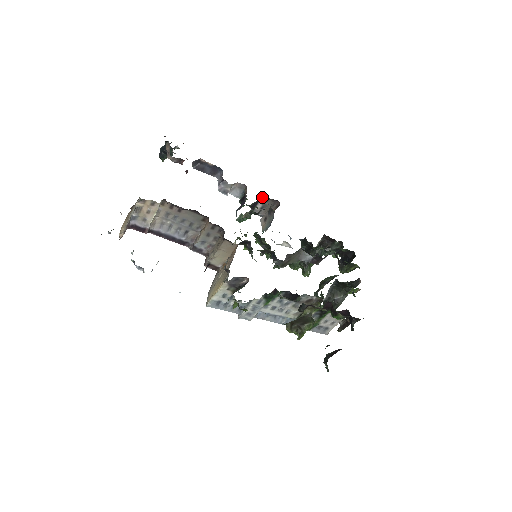
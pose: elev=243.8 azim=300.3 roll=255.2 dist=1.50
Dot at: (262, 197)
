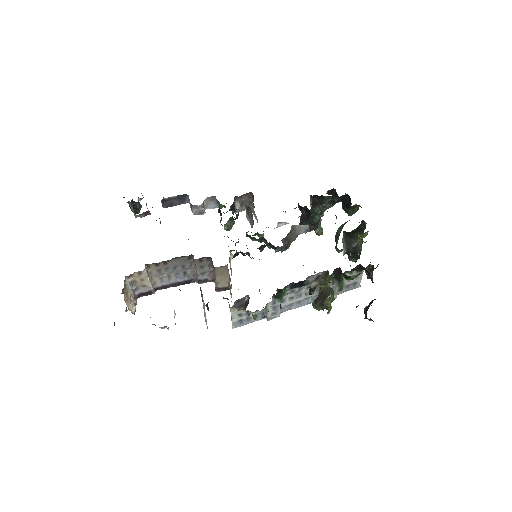
Dot at: (234, 198)
